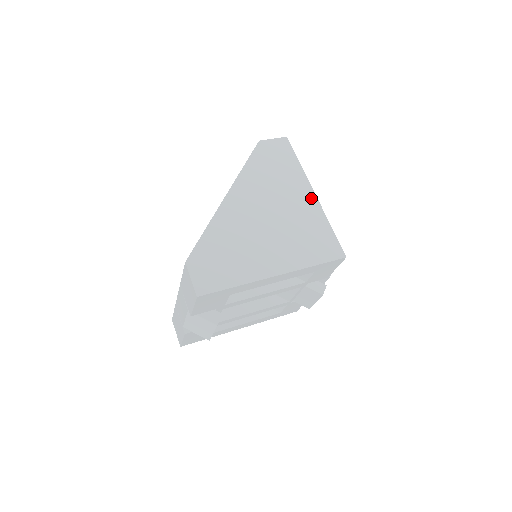
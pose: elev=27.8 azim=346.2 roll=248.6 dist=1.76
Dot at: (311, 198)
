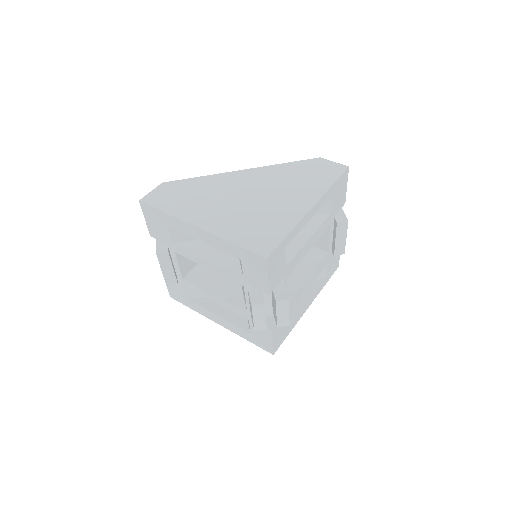
Dot at: (303, 208)
